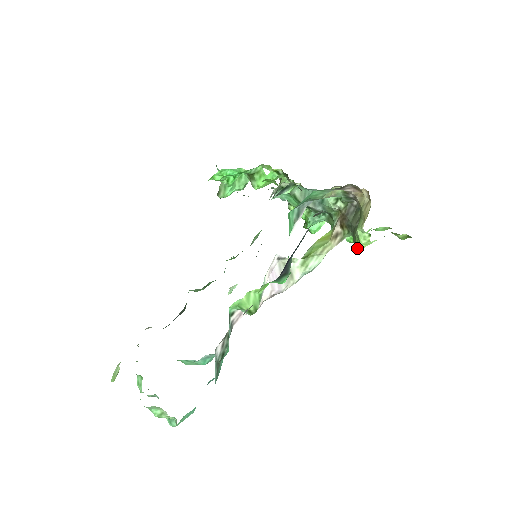
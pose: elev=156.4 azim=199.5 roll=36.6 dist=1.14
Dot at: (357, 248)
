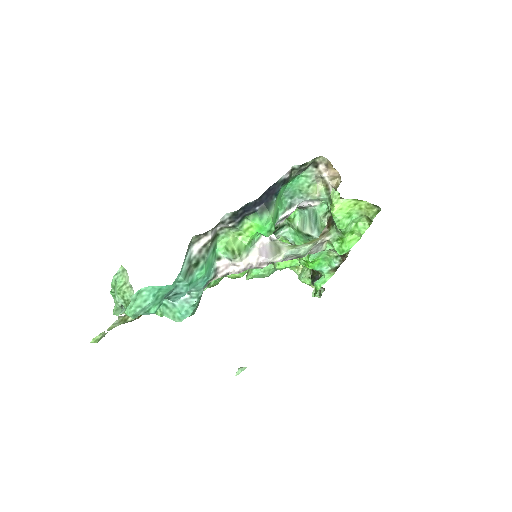
Dot at: (331, 210)
